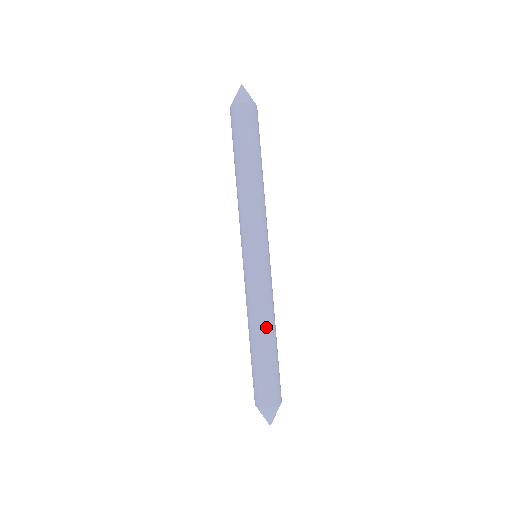
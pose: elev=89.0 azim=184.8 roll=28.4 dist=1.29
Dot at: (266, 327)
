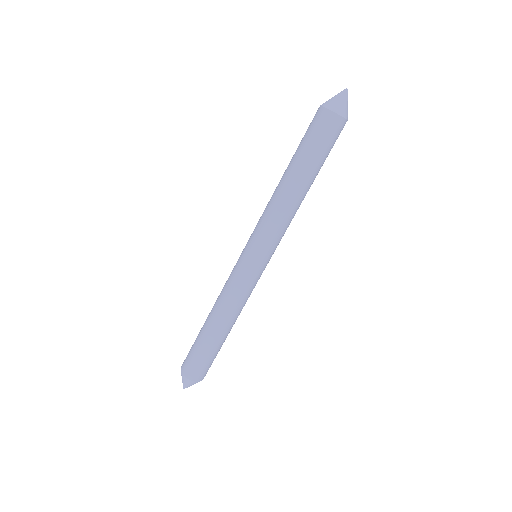
Dot at: (225, 320)
